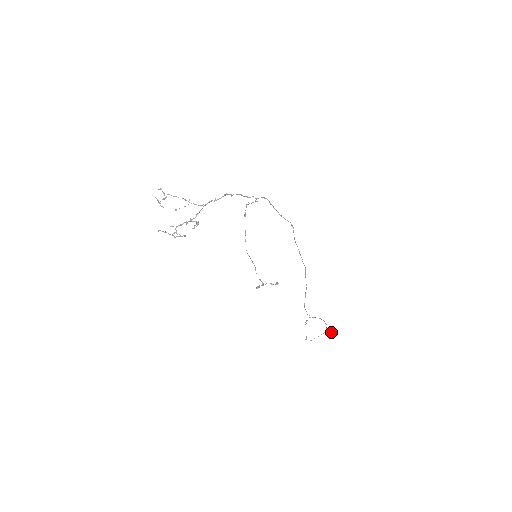
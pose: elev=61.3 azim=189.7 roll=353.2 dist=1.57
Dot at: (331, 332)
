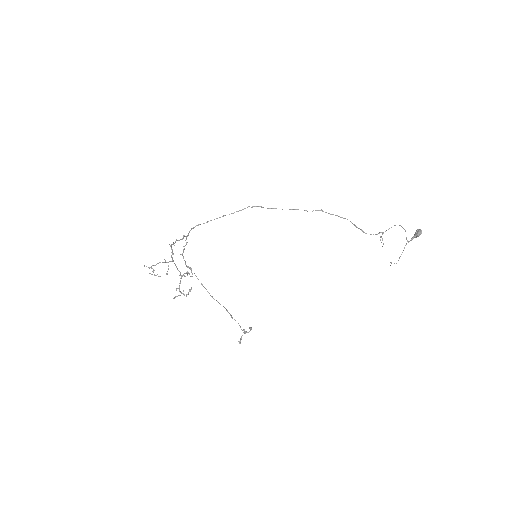
Dot at: (415, 236)
